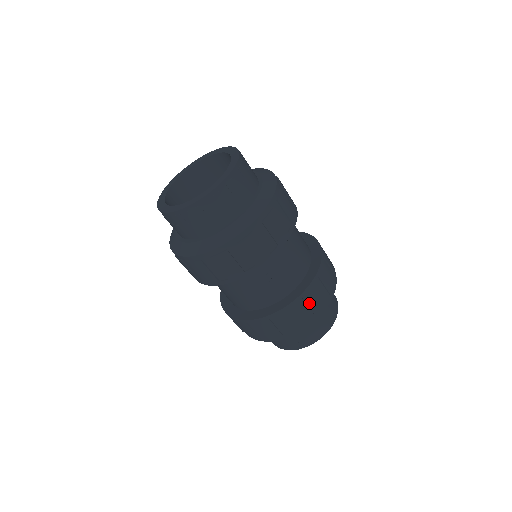
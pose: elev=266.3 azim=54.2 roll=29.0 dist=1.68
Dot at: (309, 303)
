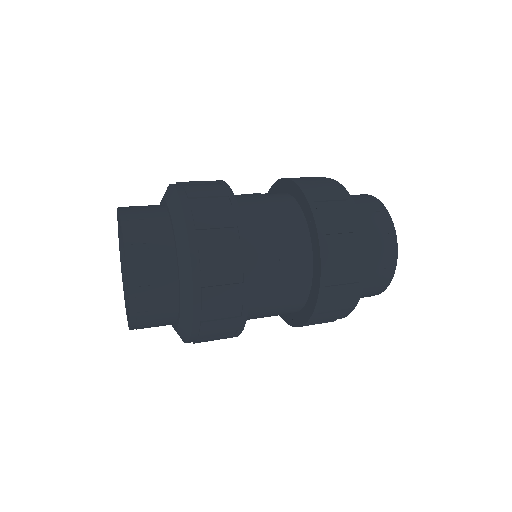
Dot at: (336, 230)
